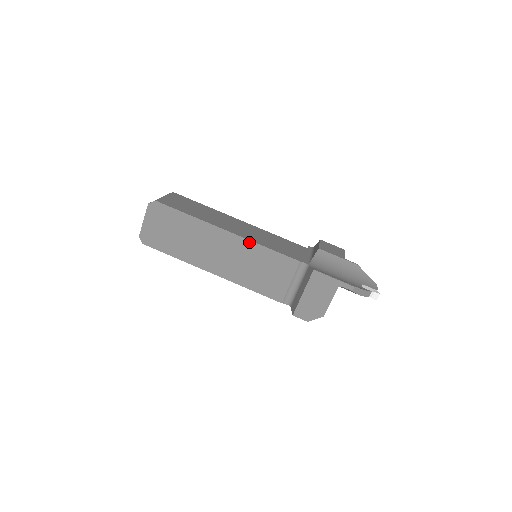
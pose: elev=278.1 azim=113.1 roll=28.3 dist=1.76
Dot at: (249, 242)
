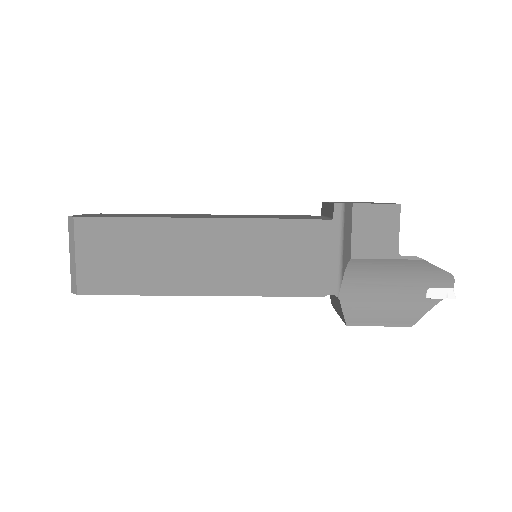
Dot at: occluded
